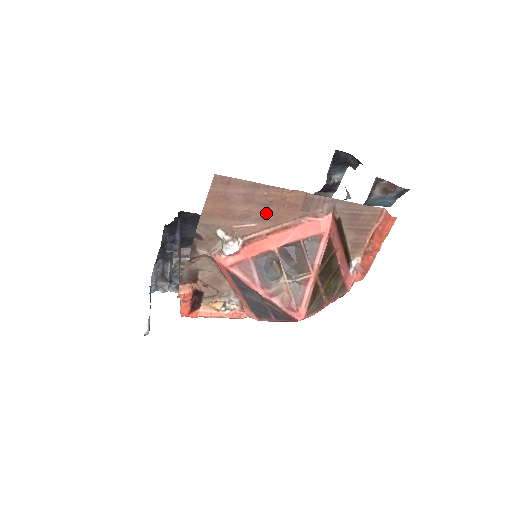
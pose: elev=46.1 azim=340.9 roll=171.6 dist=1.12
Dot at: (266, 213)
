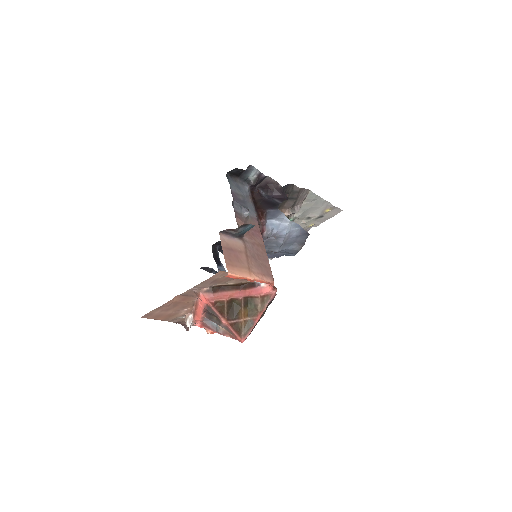
Dot at: (181, 306)
